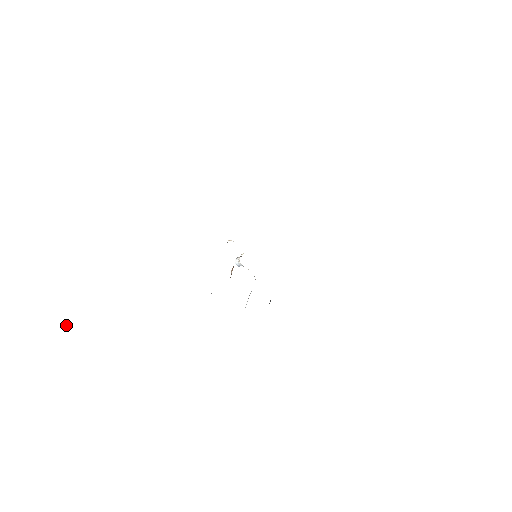
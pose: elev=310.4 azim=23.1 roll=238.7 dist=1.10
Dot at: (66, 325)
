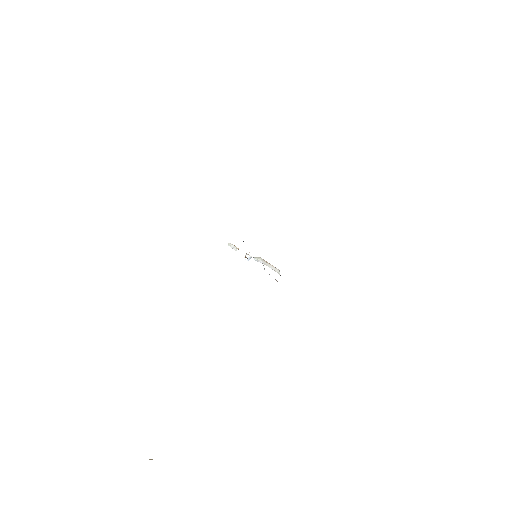
Dot at: (149, 459)
